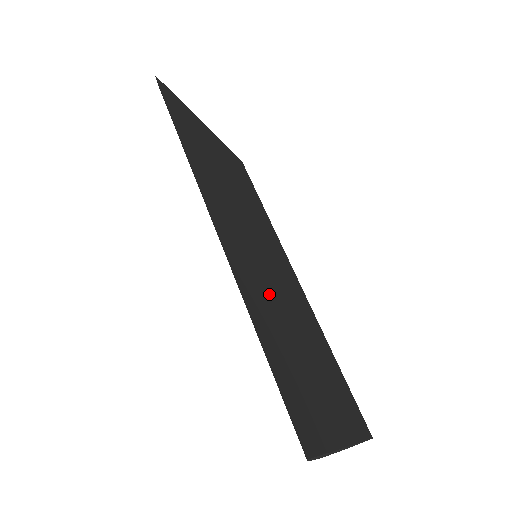
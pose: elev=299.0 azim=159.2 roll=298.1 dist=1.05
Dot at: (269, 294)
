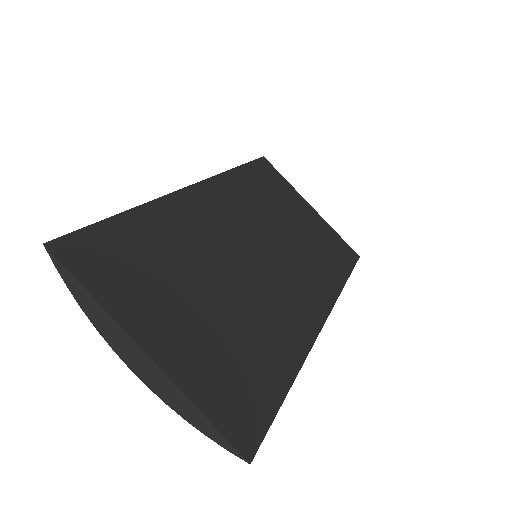
Dot at: (212, 247)
